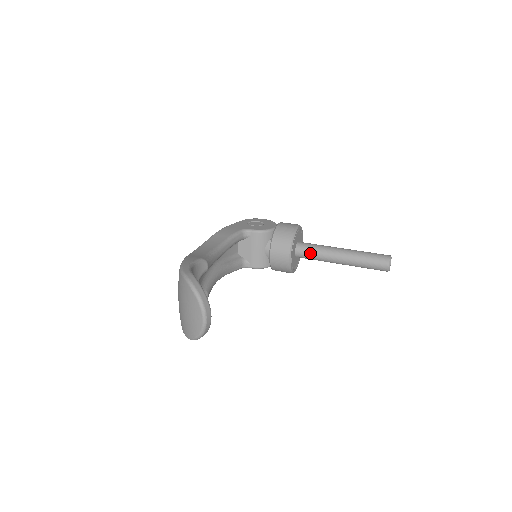
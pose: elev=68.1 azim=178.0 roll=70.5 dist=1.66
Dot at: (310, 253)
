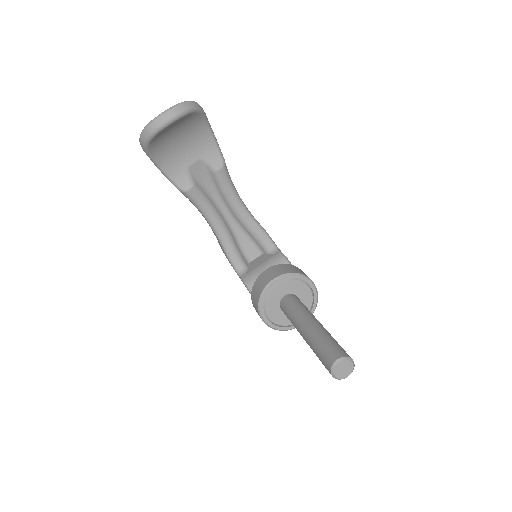
Dot at: (293, 303)
